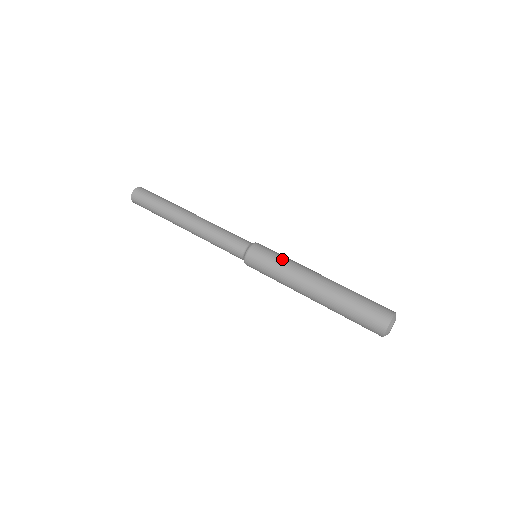
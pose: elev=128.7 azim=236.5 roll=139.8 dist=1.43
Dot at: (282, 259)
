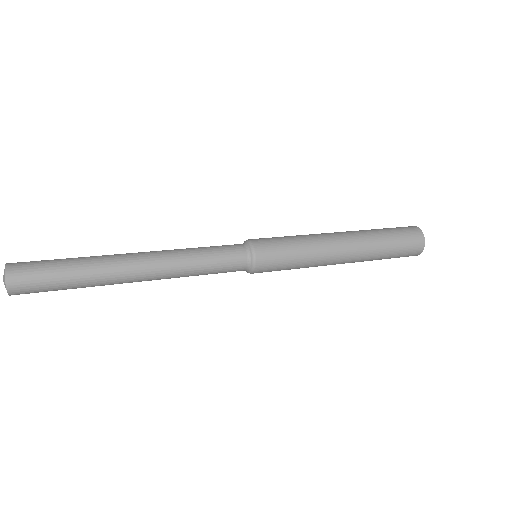
Dot at: (289, 236)
